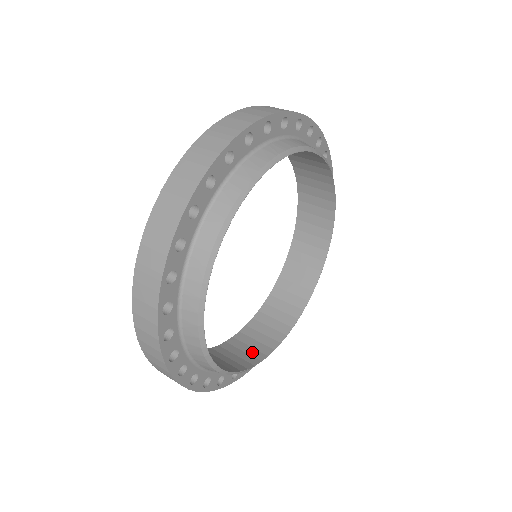
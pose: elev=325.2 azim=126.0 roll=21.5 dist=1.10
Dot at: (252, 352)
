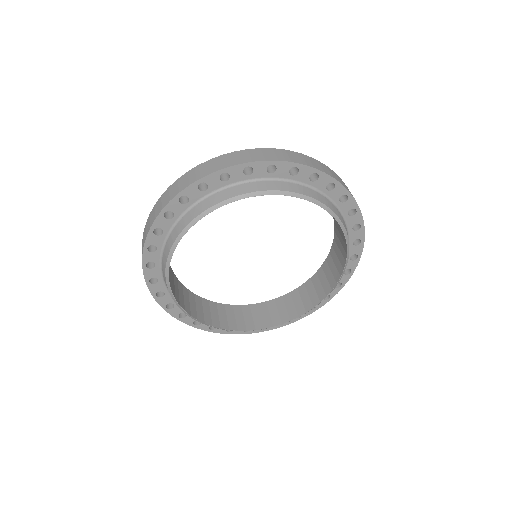
Dot at: (193, 308)
